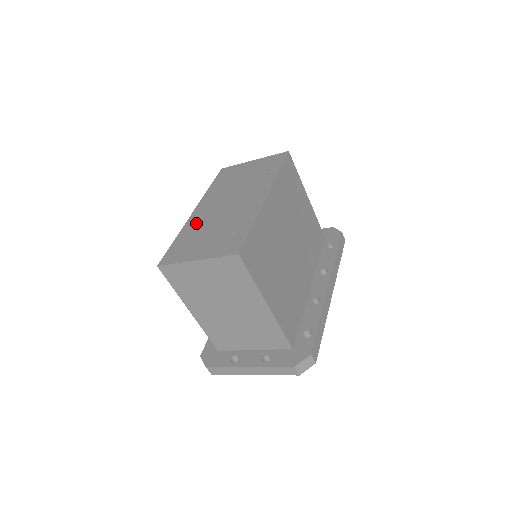
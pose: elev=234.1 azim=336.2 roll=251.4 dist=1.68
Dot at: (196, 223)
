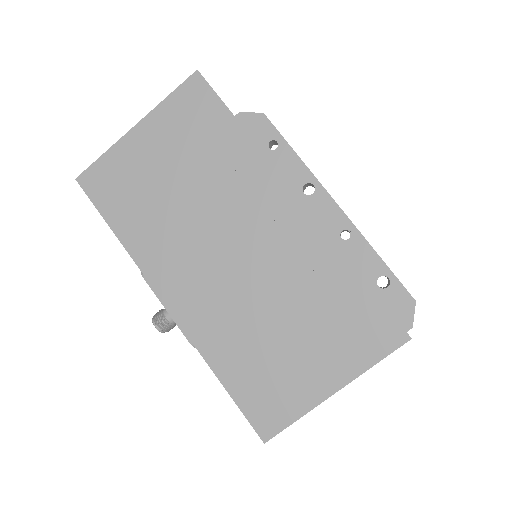
Dot at: (217, 326)
